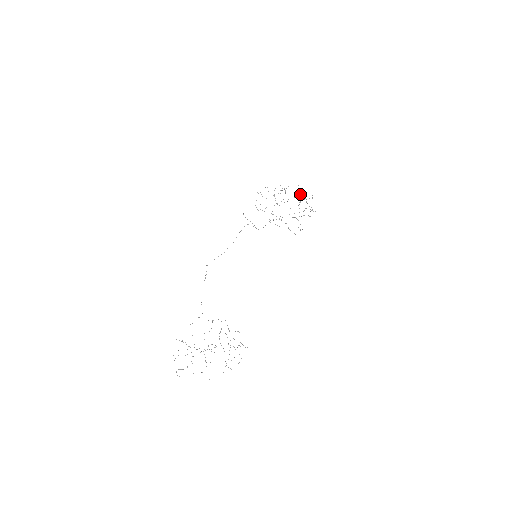
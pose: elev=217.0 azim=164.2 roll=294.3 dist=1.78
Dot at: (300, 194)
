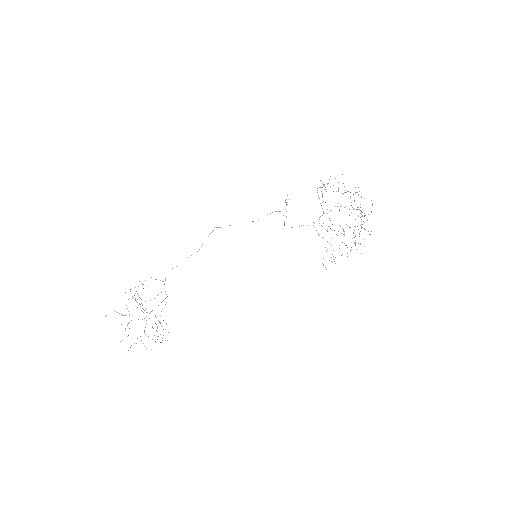
Dot at: occluded
